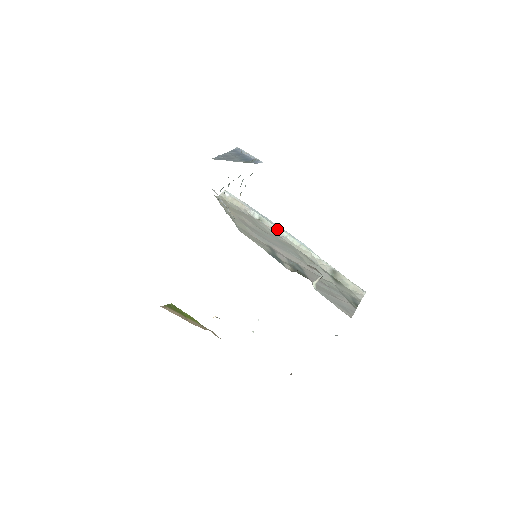
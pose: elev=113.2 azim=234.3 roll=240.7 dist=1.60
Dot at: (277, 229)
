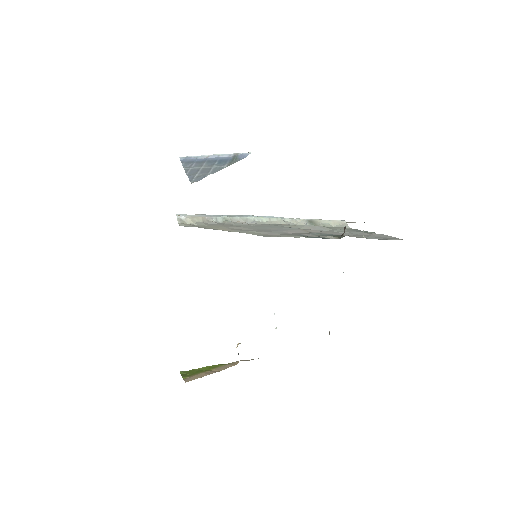
Dot at: (244, 219)
